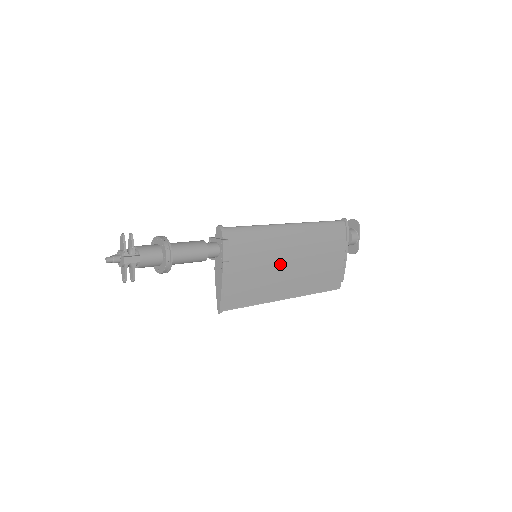
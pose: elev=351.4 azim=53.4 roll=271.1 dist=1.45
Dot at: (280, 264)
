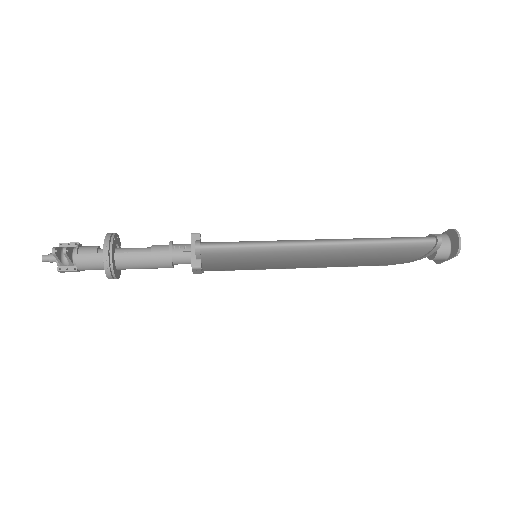
Dot at: (291, 264)
